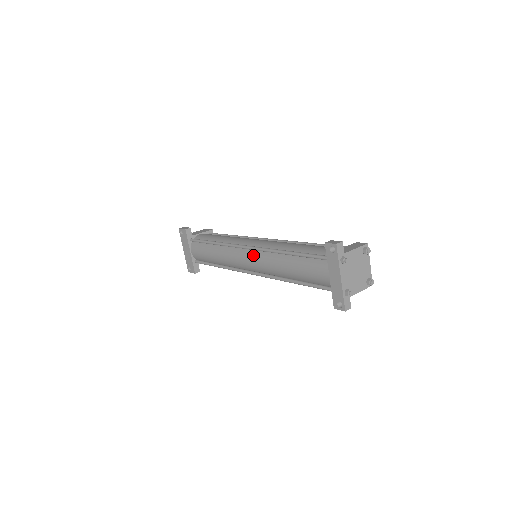
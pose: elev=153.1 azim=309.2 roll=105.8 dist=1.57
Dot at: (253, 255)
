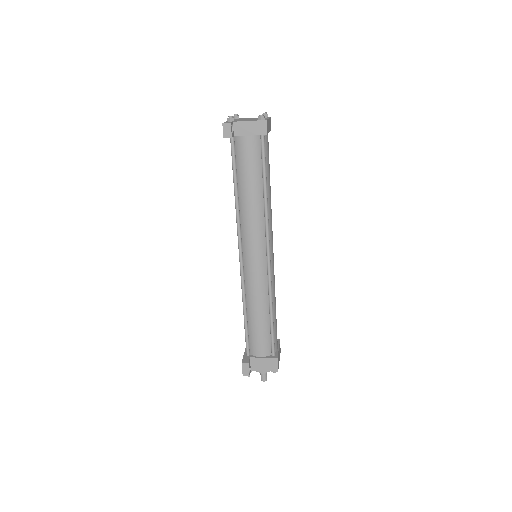
Dot at: occluded
